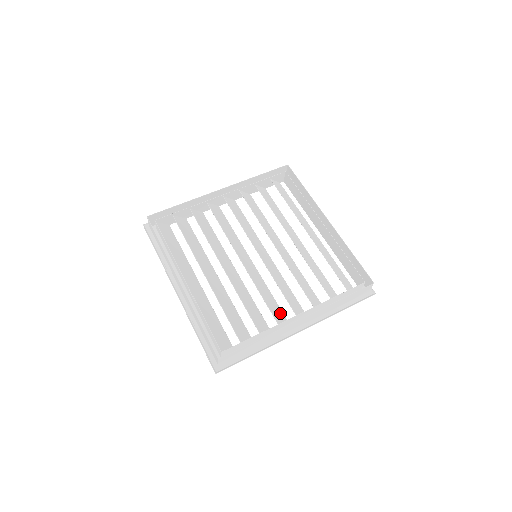
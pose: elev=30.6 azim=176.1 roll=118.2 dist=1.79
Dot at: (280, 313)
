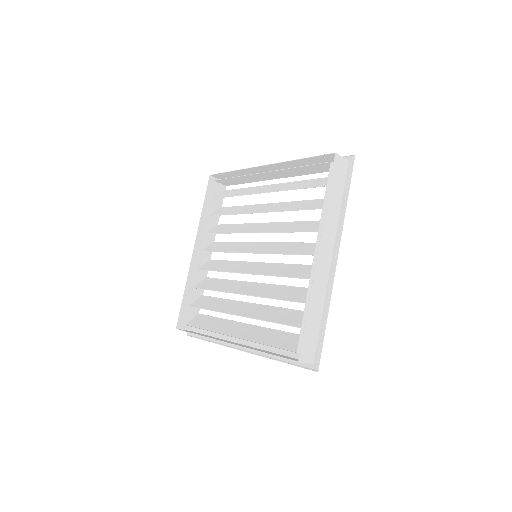
Dot at: (310, 269)
